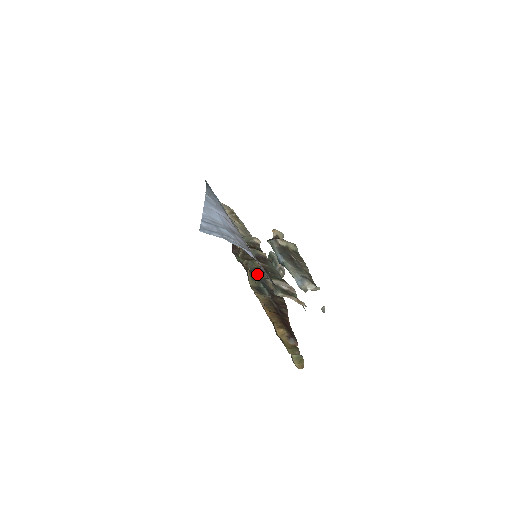
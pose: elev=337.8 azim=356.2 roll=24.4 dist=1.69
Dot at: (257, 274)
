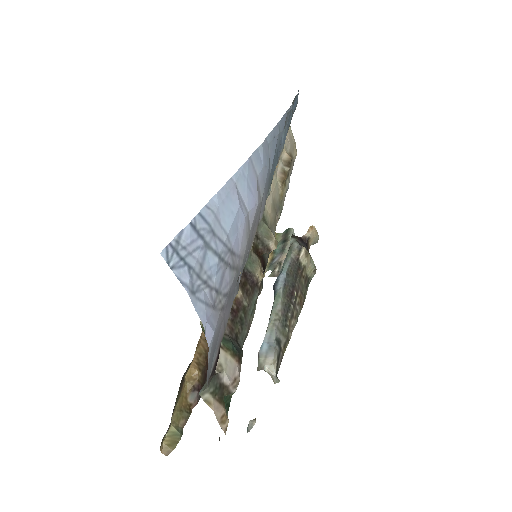
Dot at: occluded
